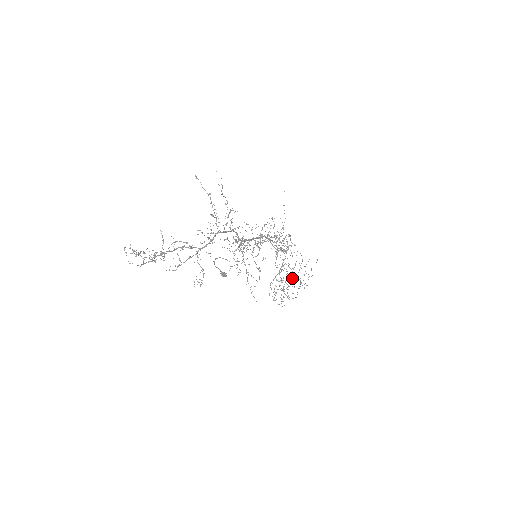
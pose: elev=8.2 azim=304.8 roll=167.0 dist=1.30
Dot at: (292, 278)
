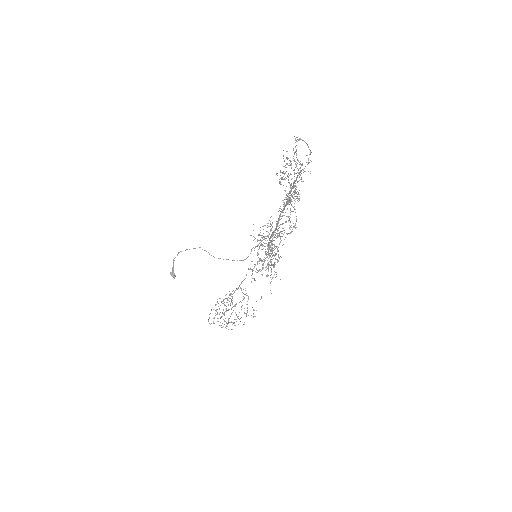
Dot at: (226, 310)
